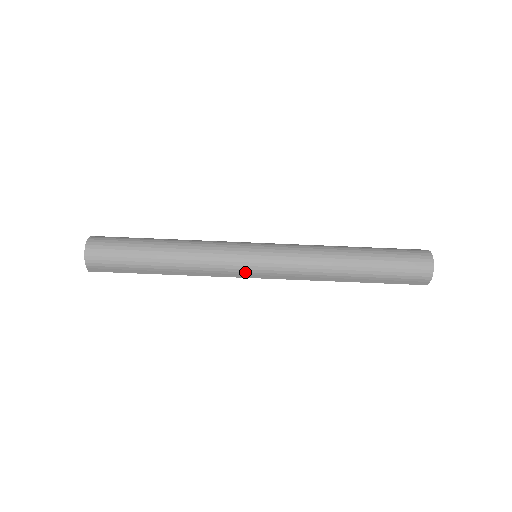
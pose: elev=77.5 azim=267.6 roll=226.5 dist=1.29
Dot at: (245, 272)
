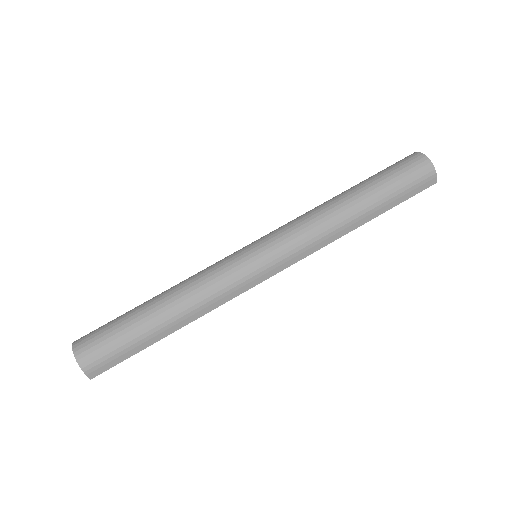
Dot at: (255, 276)
